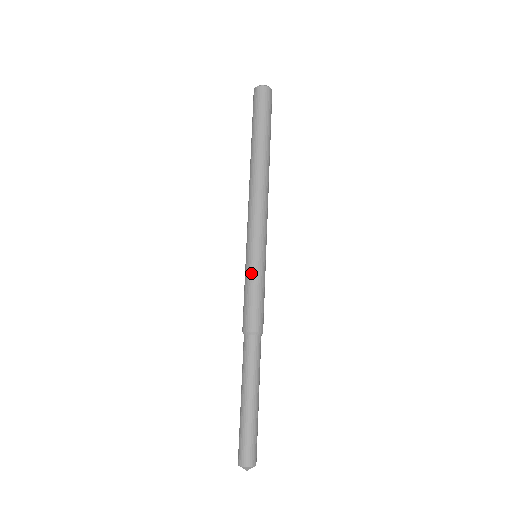
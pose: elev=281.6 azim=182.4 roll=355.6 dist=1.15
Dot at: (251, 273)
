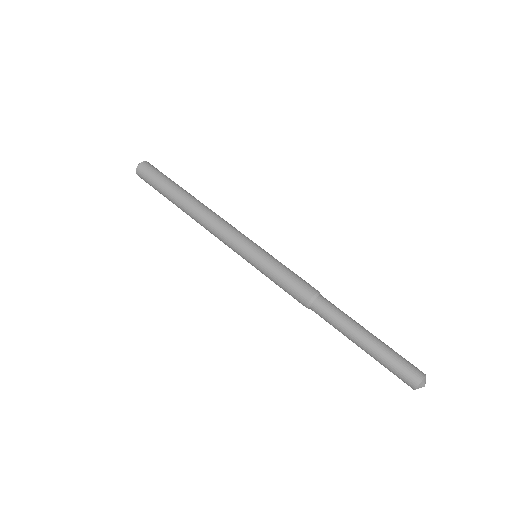
Dot at: (263, 271)
